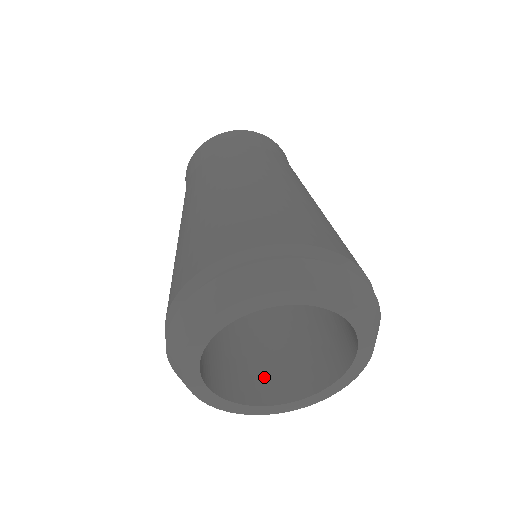
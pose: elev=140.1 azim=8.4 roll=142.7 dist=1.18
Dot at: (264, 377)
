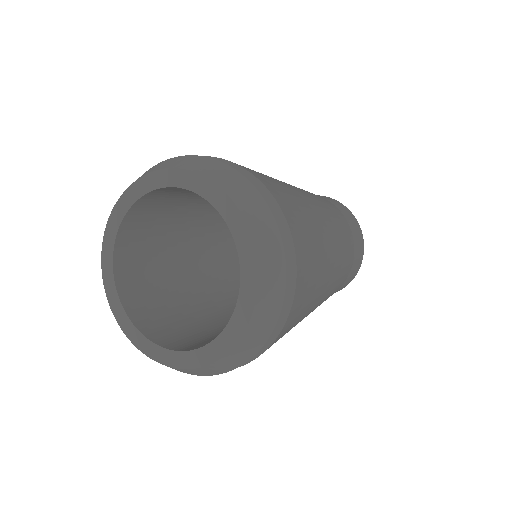
Dot at: occluded
